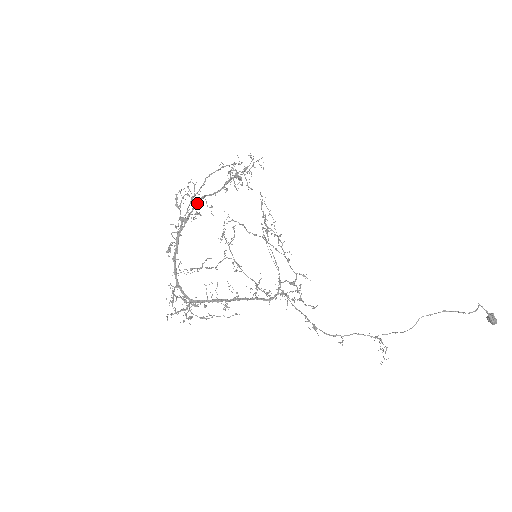
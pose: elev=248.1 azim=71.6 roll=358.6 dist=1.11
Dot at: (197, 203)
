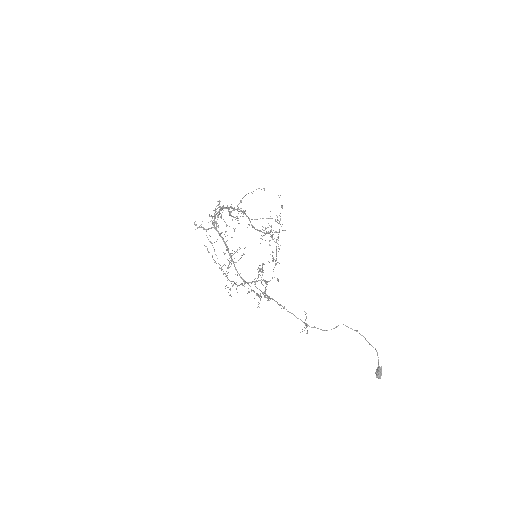
Dot at: (246, 215)
